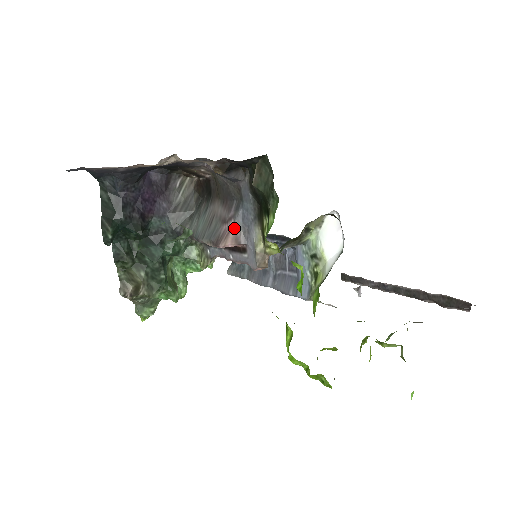
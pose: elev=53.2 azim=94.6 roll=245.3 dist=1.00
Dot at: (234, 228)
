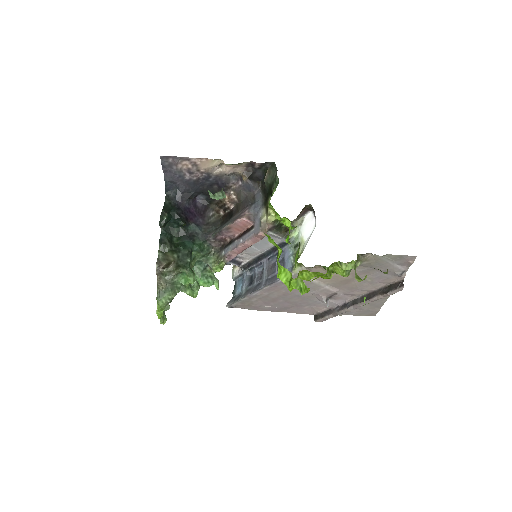
Dot at: (248, 213)
